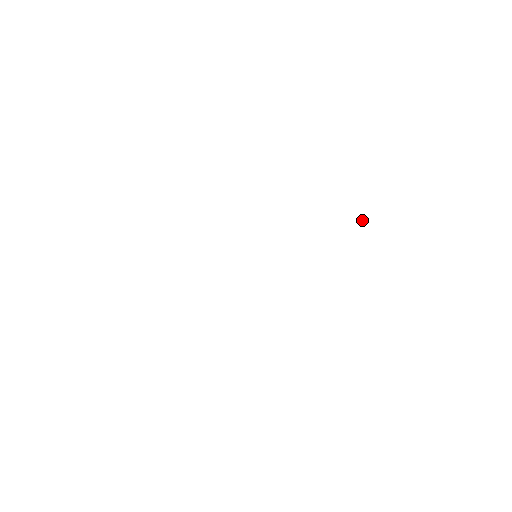
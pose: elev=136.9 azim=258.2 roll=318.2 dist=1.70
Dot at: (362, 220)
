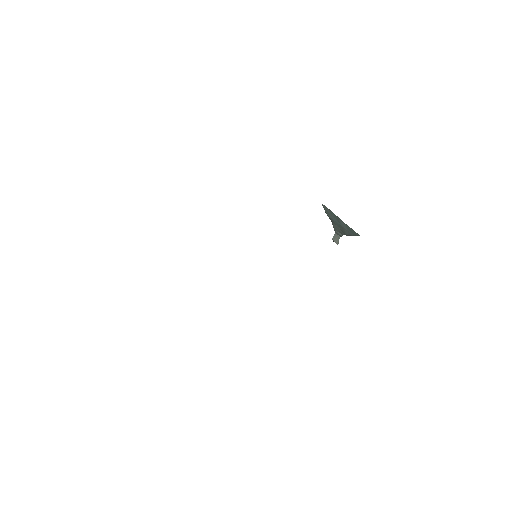
Dot at: (334, 241)
